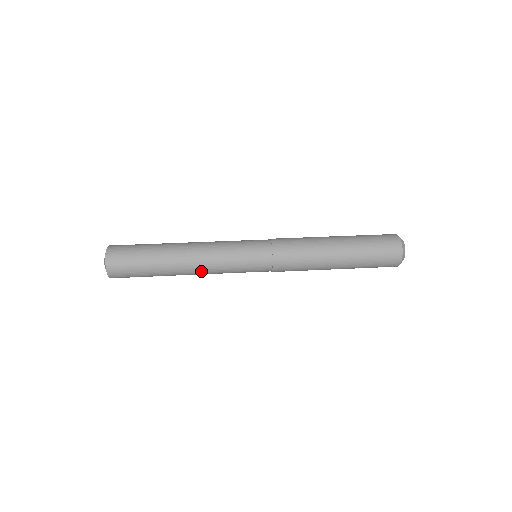
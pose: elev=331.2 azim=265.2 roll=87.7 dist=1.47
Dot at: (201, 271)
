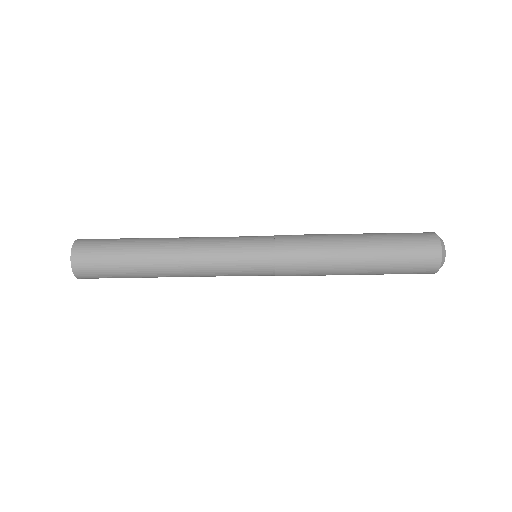
Dot at: occluded
